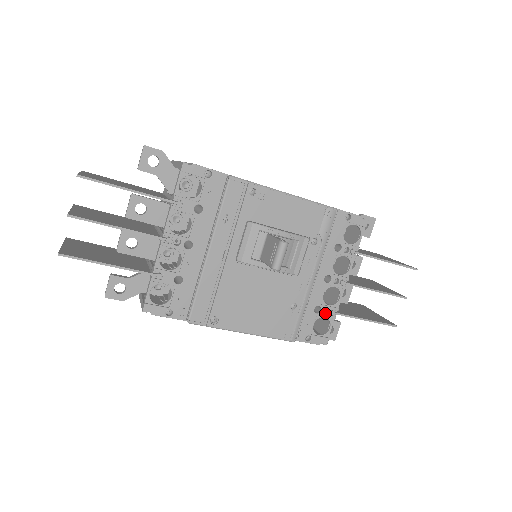
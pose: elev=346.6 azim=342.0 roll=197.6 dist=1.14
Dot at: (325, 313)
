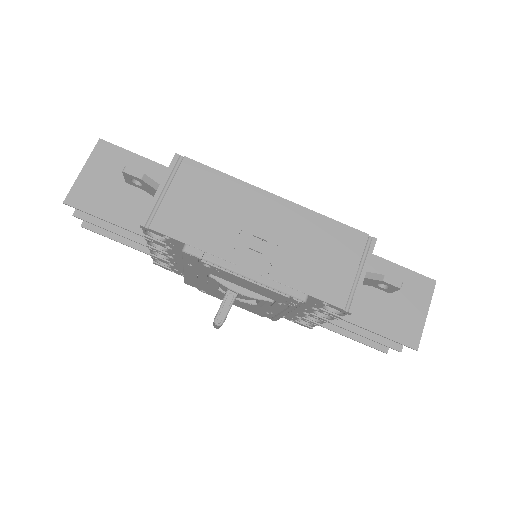
Dot at: occluded
